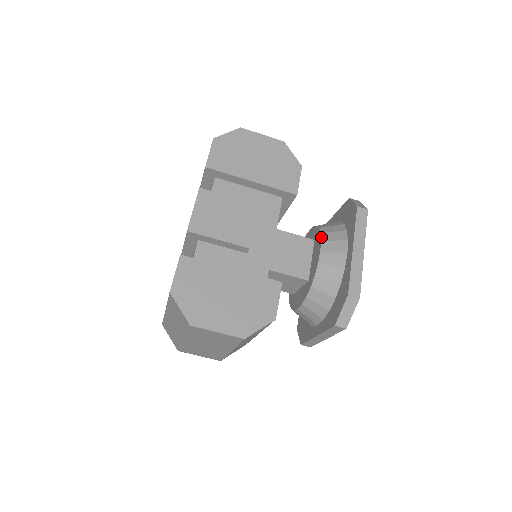
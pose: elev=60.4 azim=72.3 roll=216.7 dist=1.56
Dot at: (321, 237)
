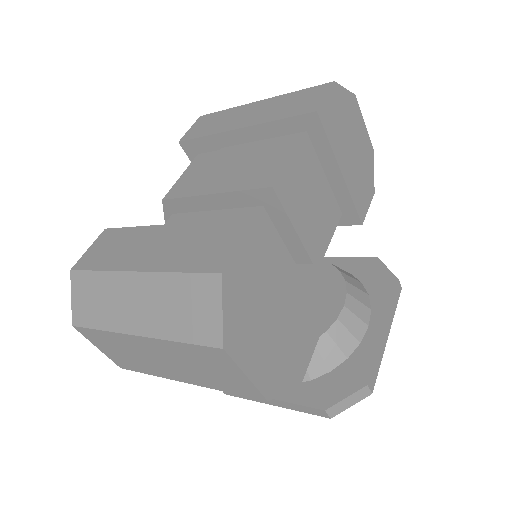
Dot at: (347, 287)
